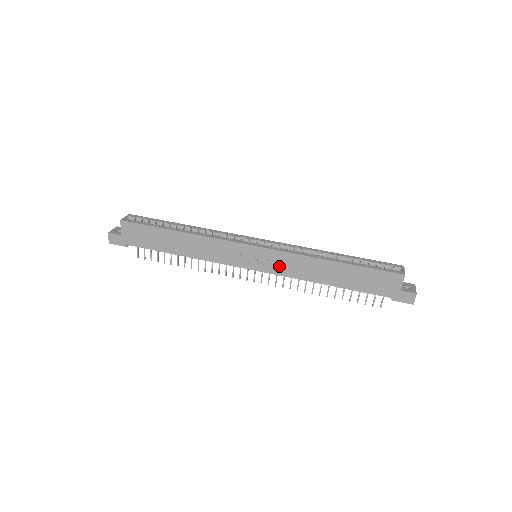
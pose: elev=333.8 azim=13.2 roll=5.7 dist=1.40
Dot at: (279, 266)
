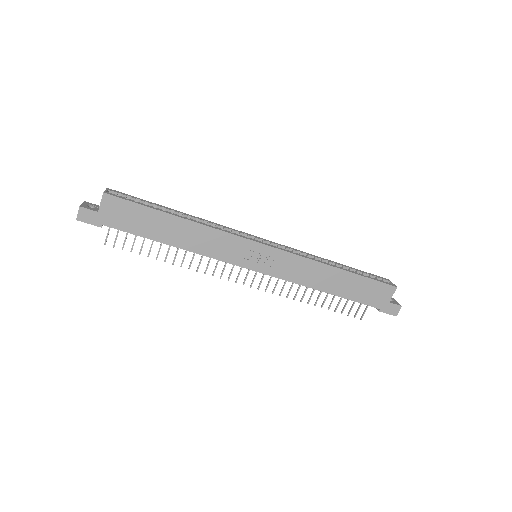
Dot at: (283, 269)
